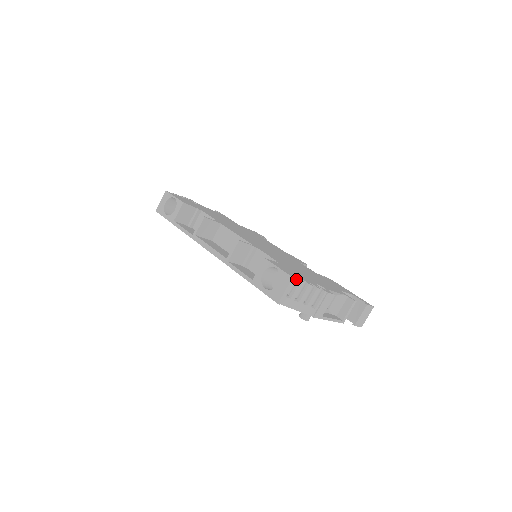
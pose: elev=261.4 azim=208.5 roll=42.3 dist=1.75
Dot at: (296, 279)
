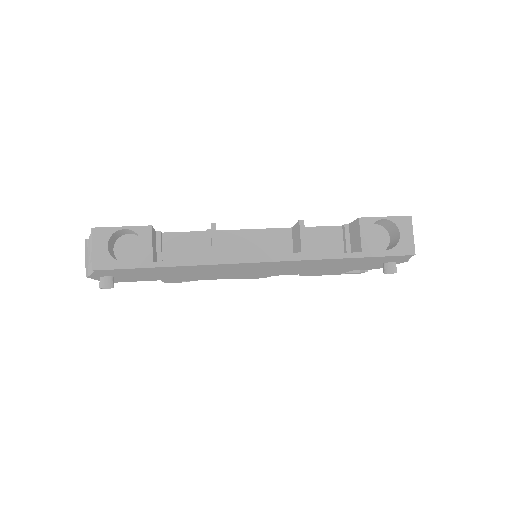
Dot at: occluded
